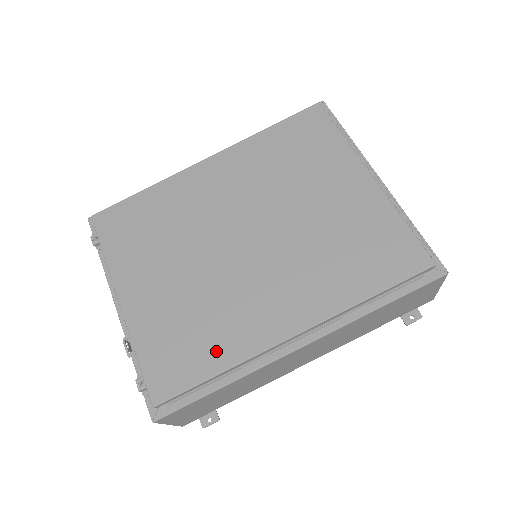
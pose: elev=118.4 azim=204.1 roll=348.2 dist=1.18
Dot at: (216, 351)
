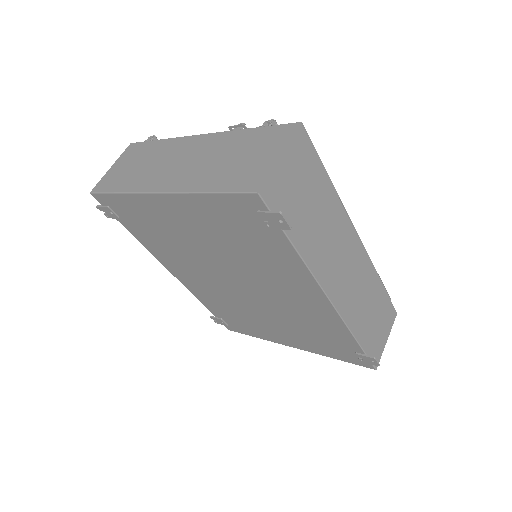
Dot at: occluded
